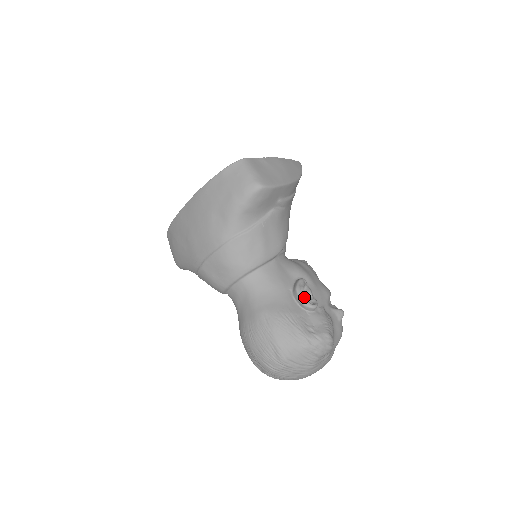
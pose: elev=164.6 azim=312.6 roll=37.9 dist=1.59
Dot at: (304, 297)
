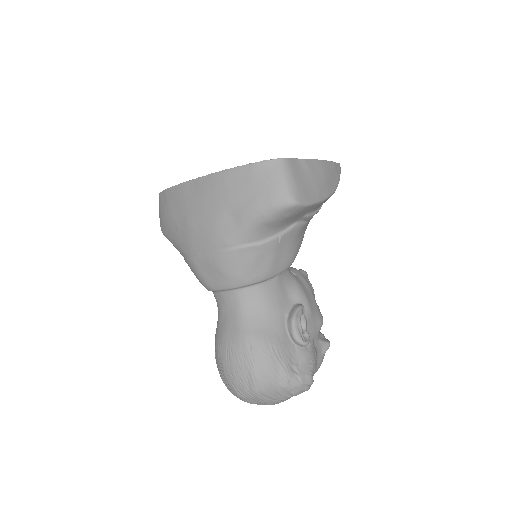
Dot at: (298, 331)
